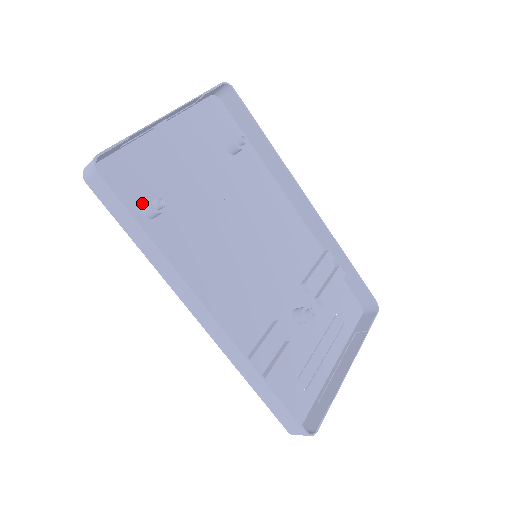
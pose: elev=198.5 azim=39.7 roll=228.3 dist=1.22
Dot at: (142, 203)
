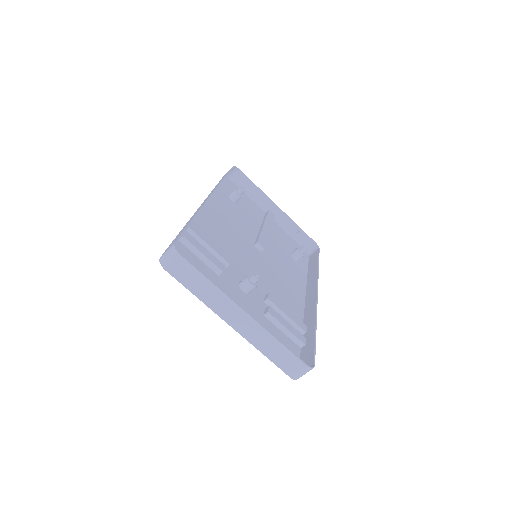
Dot at: occluded
